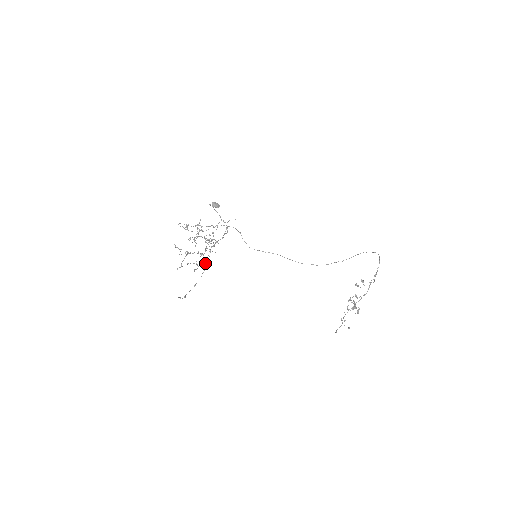
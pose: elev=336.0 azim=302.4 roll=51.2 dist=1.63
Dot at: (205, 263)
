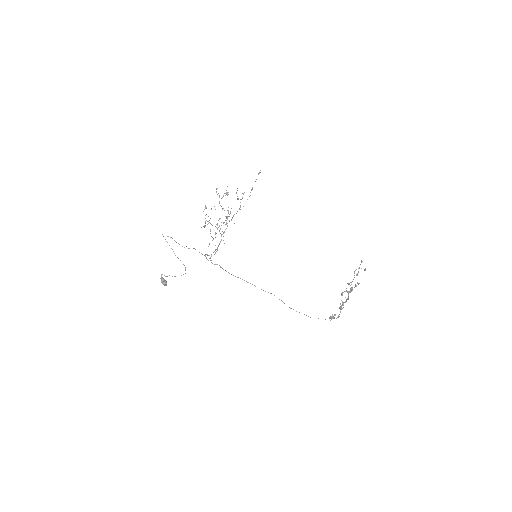
Dot at: occluded
